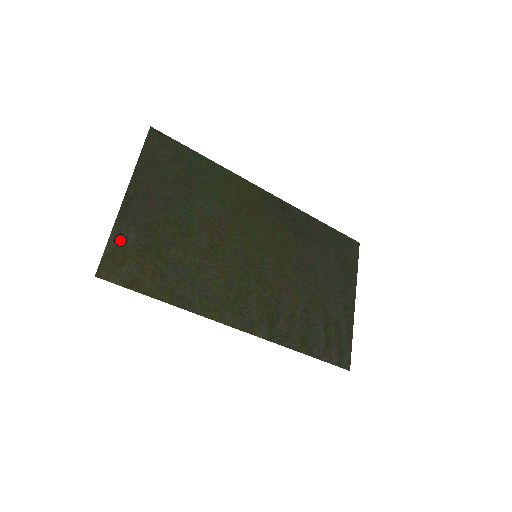
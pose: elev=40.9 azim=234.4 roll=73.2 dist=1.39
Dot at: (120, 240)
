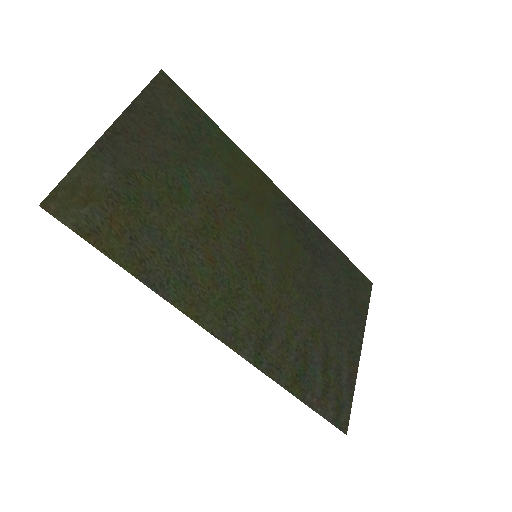
Dot at: (88, 174)
